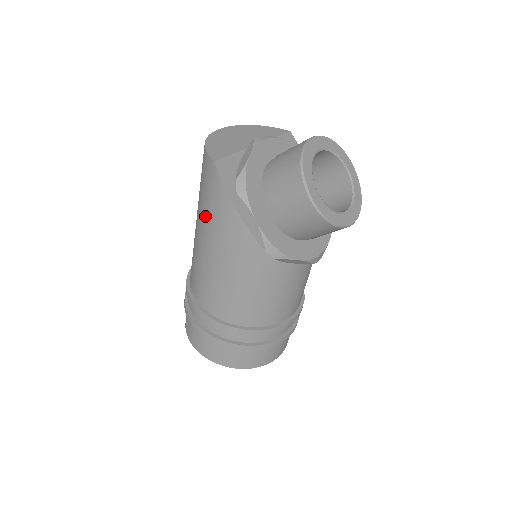
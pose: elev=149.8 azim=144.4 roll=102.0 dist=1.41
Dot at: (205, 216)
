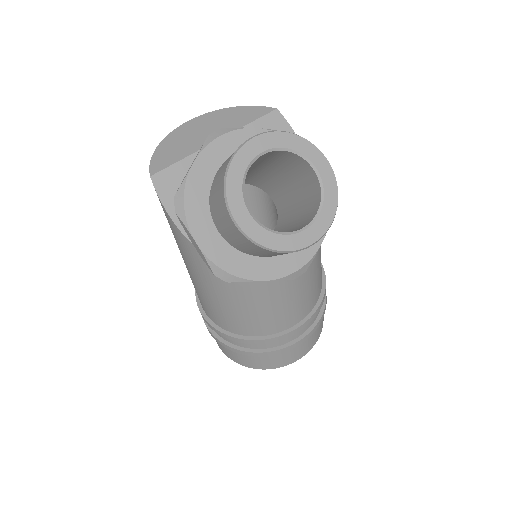
Dot at: occluded
